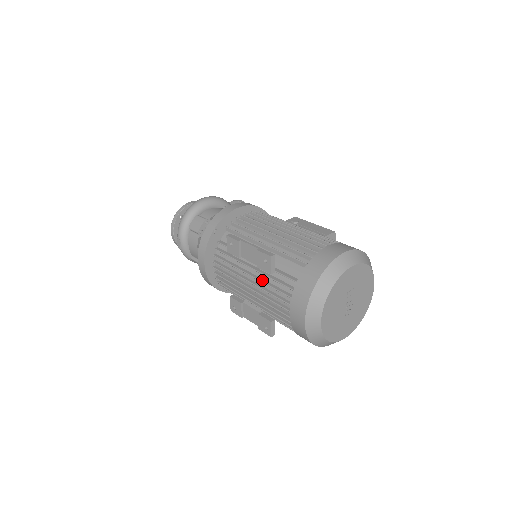
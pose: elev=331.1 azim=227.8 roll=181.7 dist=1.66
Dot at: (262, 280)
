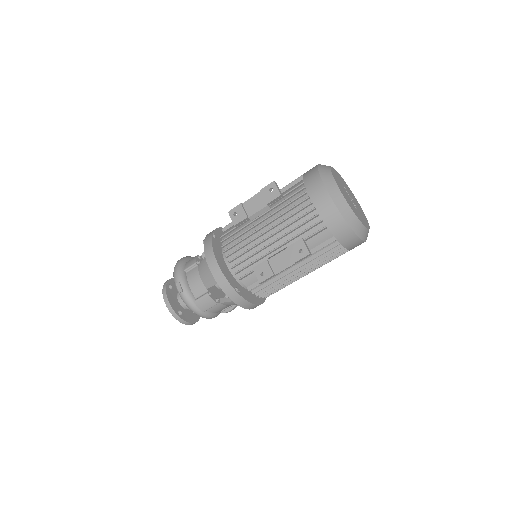
Dot at: (276, 211)
